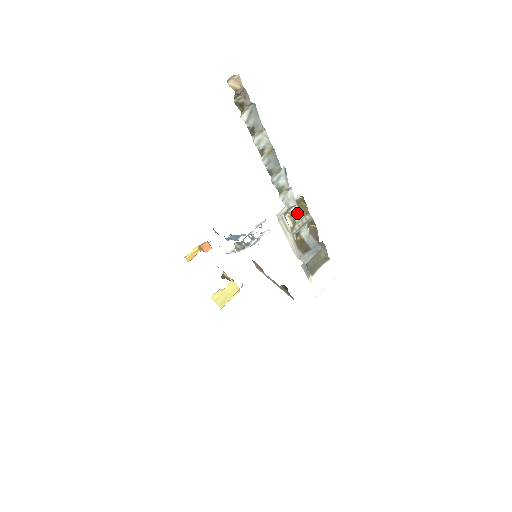
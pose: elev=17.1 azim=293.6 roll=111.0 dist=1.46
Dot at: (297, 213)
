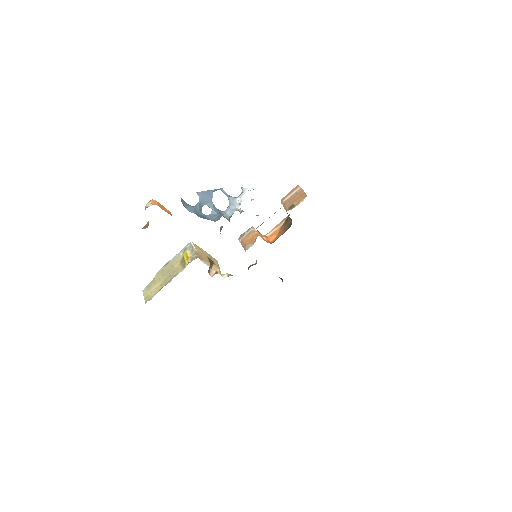
Dot at: occluded
